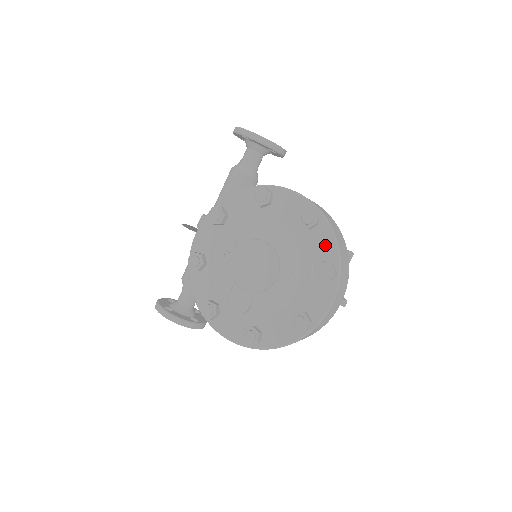
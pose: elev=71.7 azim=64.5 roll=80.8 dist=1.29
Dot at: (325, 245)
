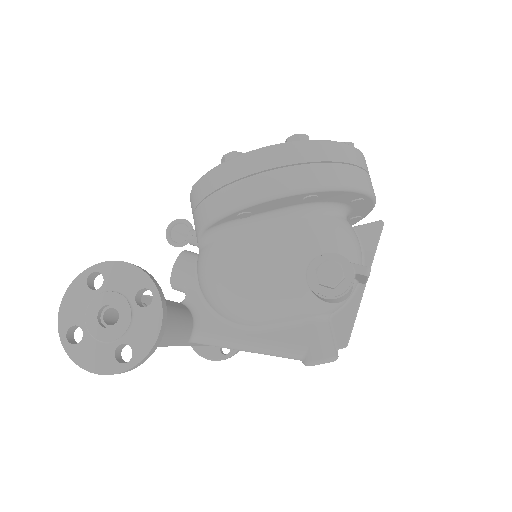
Dot at: occluded
